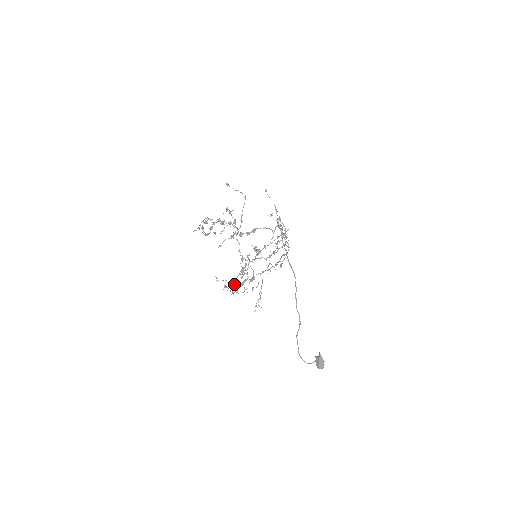
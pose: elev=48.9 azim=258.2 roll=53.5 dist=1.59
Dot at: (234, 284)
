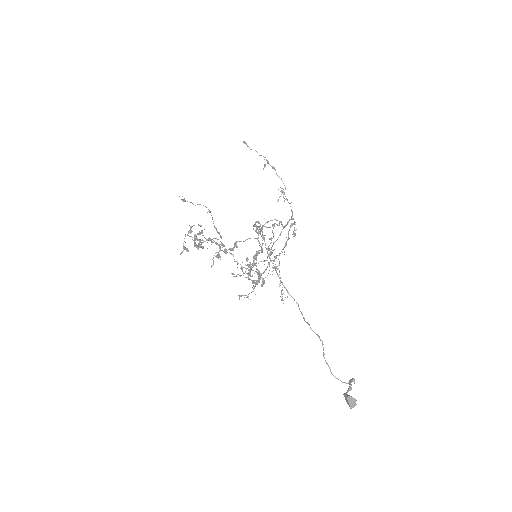
Dot at: (256, 266)
